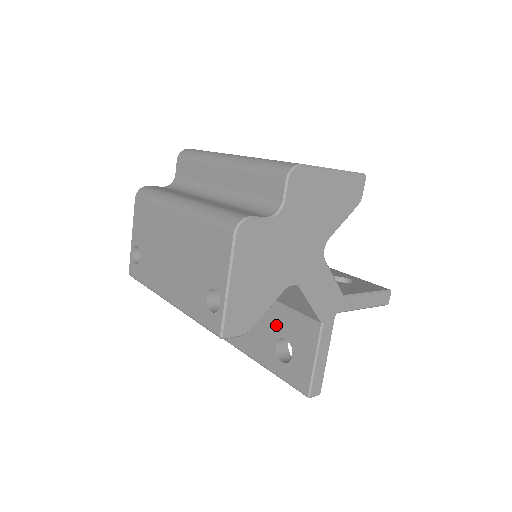
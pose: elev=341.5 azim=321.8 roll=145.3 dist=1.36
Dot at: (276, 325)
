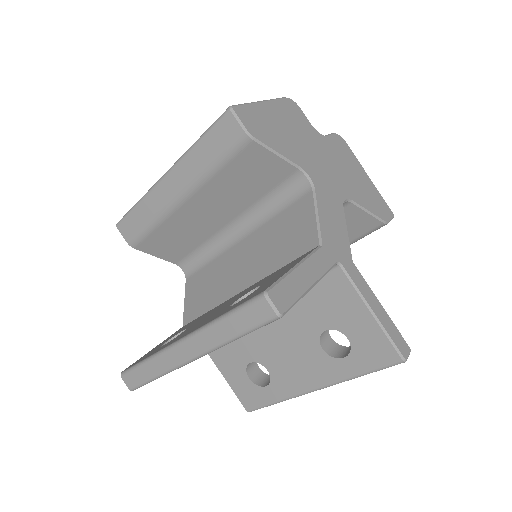
Dot at: (246, 292)
